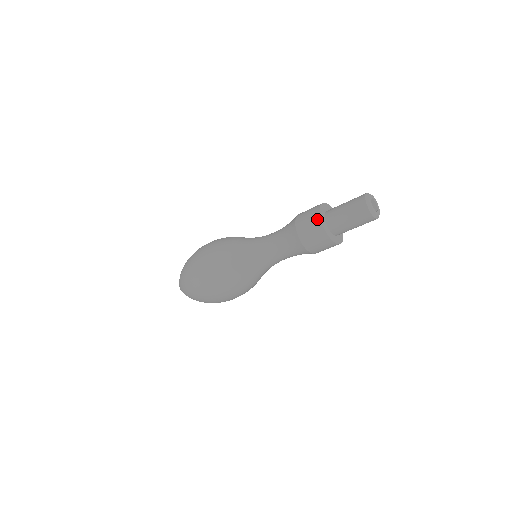
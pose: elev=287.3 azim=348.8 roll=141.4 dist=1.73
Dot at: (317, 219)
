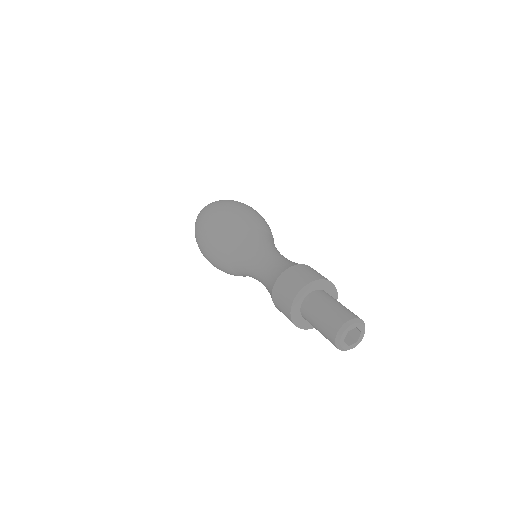
Dot at: (291, 298)
